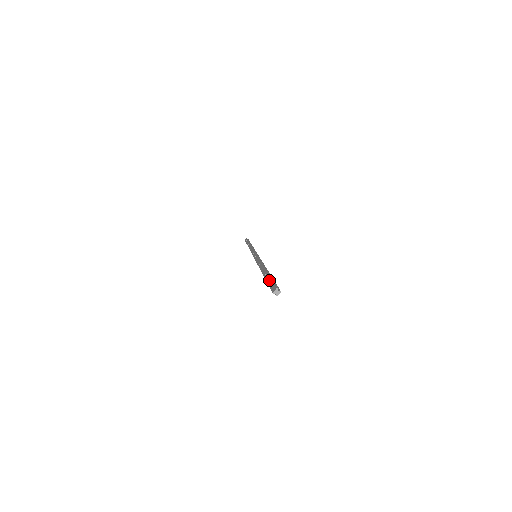
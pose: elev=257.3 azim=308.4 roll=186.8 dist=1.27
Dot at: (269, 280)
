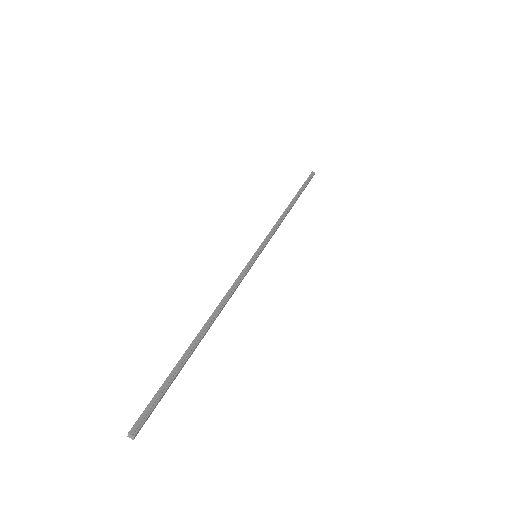
Dot at: (161, 386)
